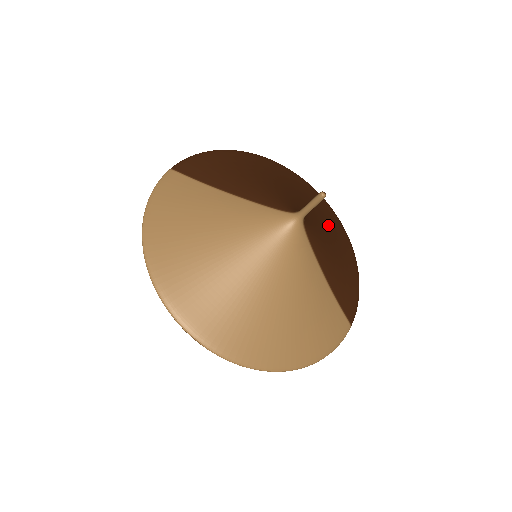
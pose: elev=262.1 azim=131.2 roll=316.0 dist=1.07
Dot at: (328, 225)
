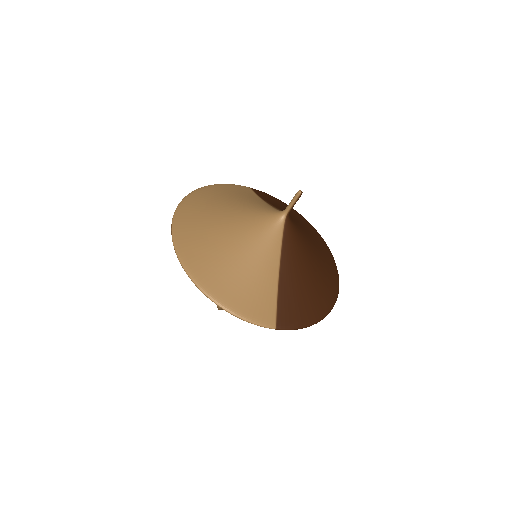
Dot at: (318, 270)
